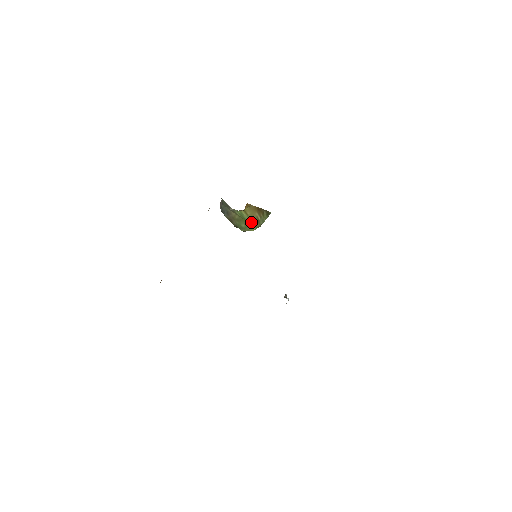
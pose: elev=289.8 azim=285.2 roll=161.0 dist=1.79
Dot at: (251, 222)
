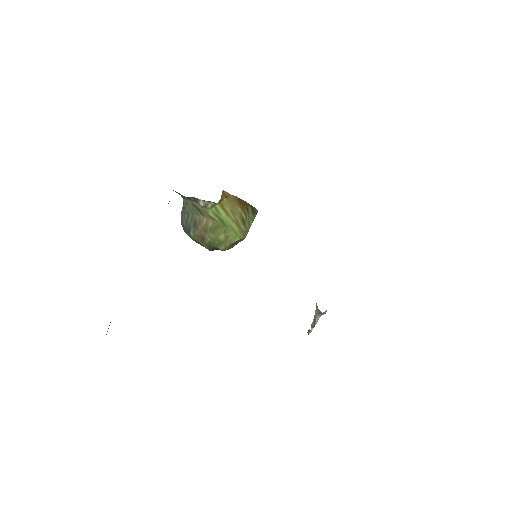
Dot at: (233, 225)
